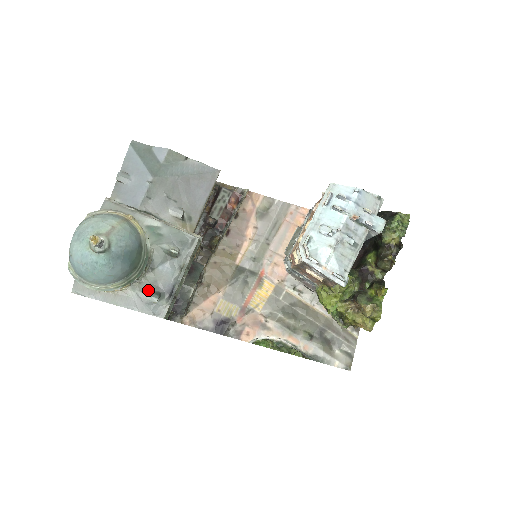
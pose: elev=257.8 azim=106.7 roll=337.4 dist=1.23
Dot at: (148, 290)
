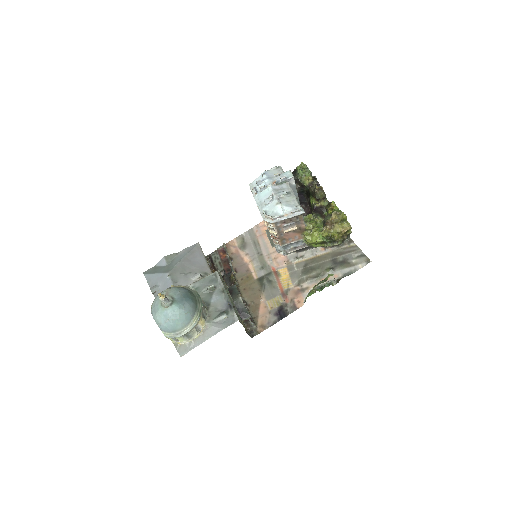
Dot at: (217, 316)
